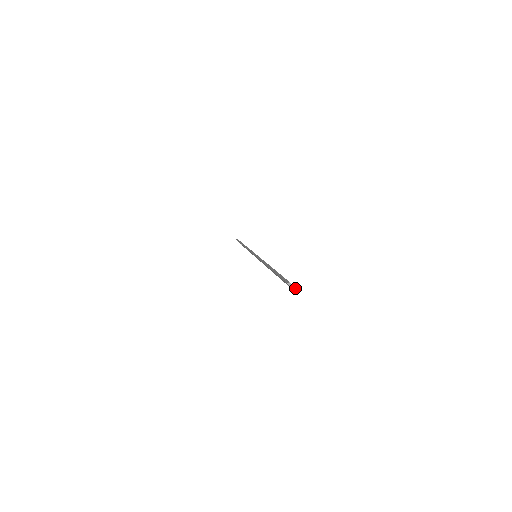
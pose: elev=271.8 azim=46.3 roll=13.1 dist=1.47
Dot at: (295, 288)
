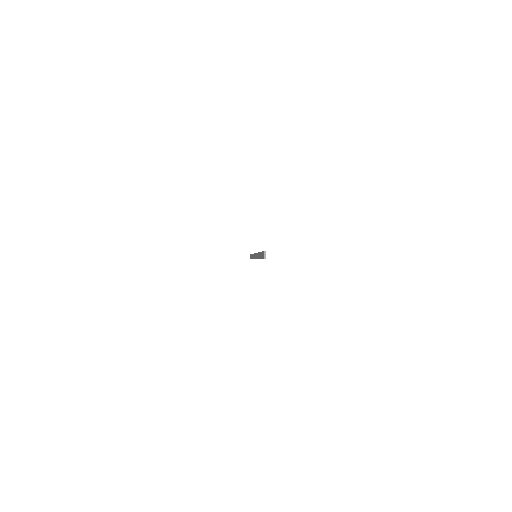
Dot at: occluded
